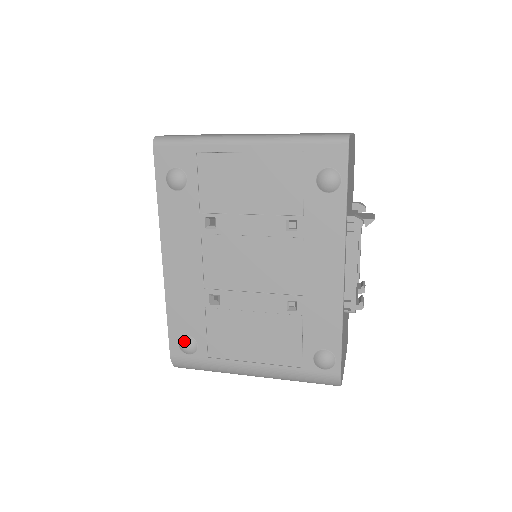
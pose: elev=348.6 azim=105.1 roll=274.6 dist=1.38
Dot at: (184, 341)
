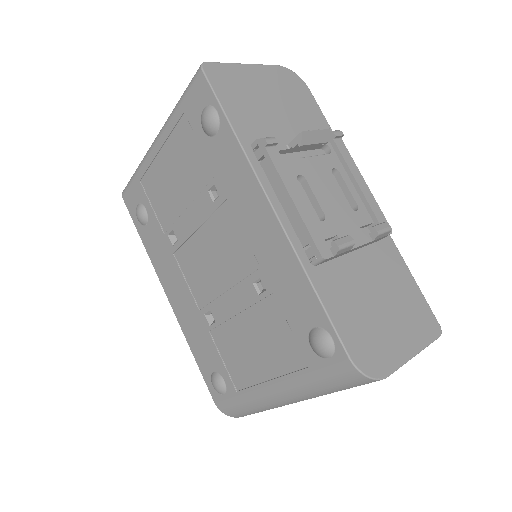
Dot at: (212, 379)
